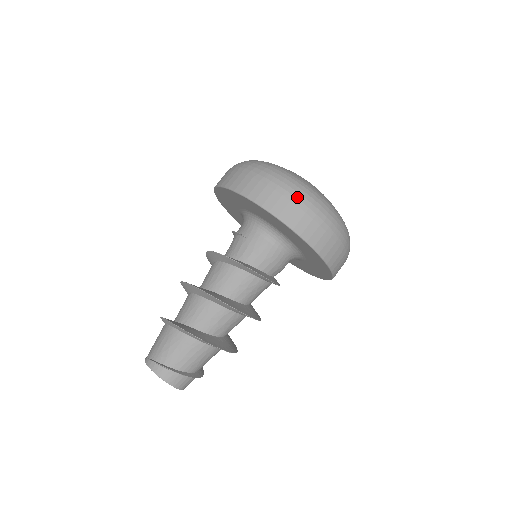
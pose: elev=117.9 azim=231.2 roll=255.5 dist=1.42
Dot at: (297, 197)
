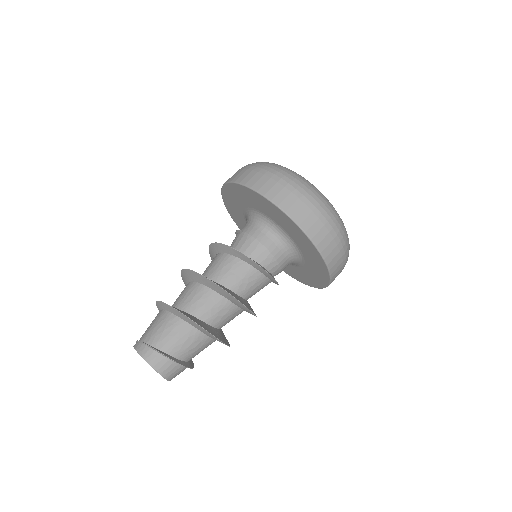
Dot at: (277, 175)
